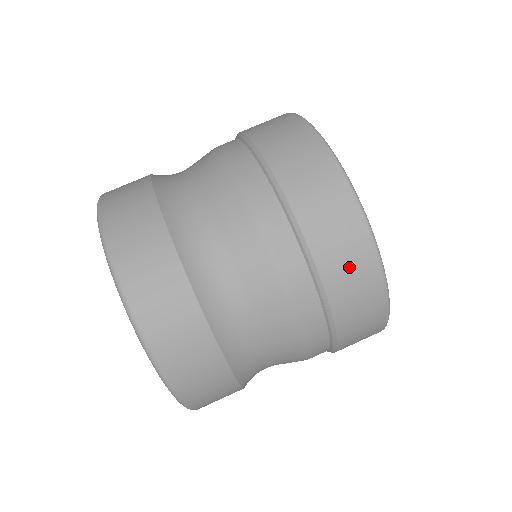
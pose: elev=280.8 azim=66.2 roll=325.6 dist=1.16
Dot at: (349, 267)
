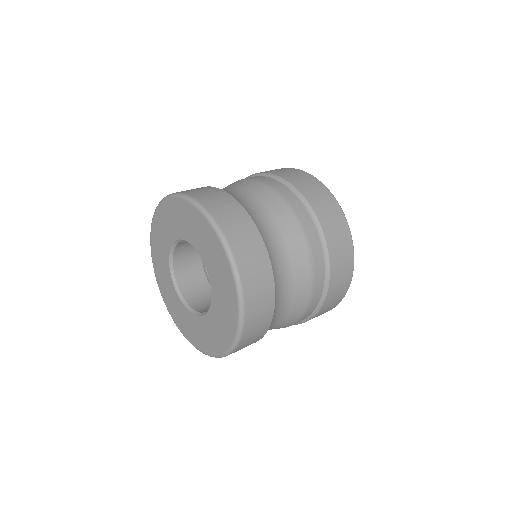
Dot at: (289, 173)
